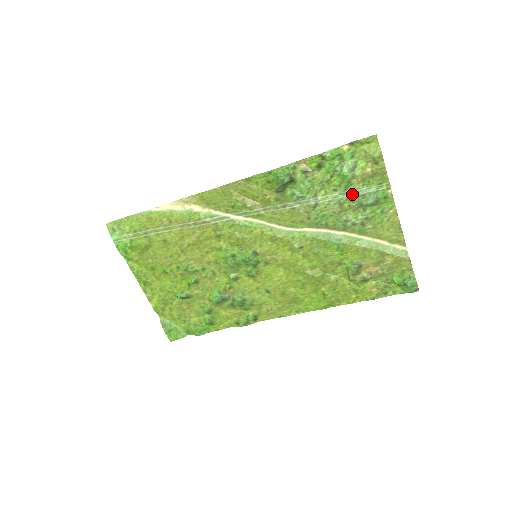
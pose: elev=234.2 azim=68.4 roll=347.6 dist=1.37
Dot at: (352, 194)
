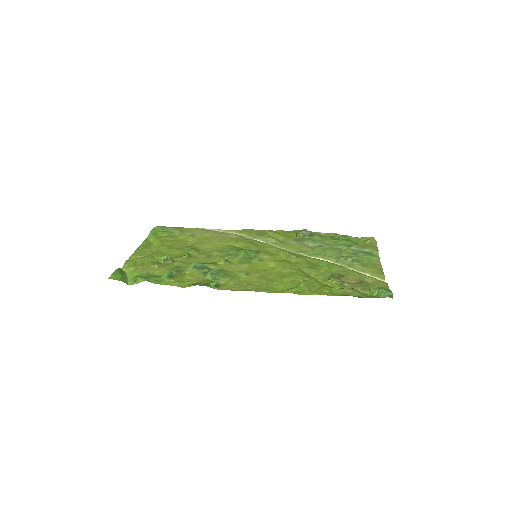
Dot at: (350, 247)
